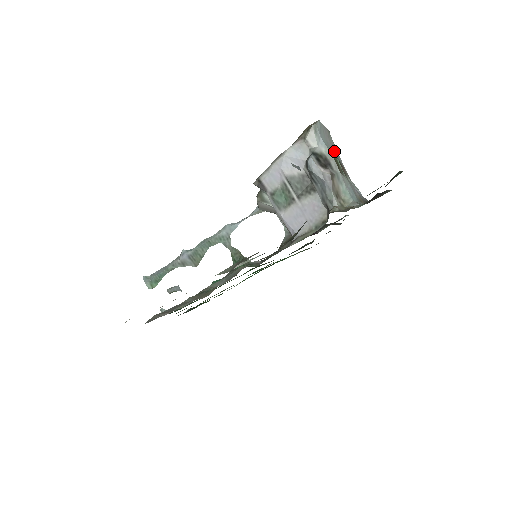
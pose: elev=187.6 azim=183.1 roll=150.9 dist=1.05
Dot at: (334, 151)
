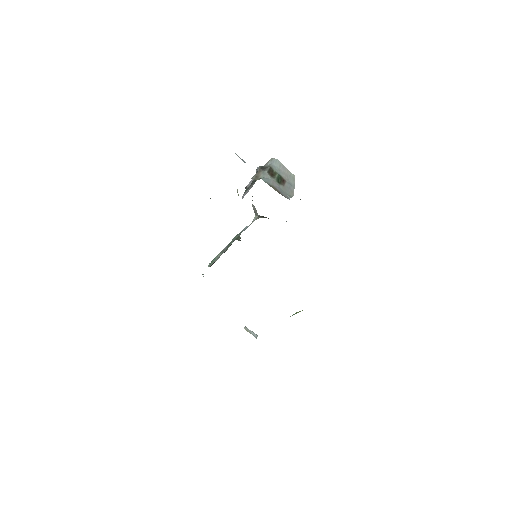
Dot at: (286, 178)
